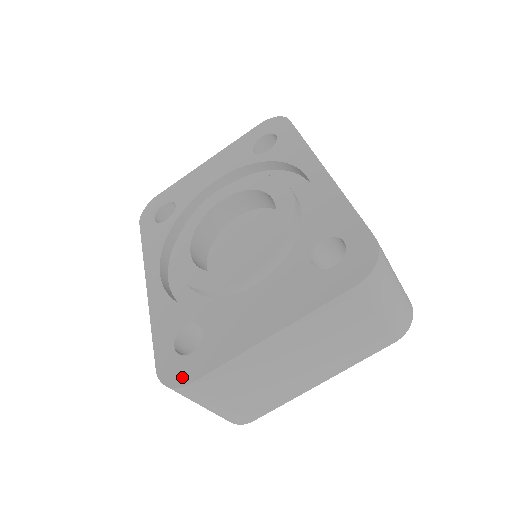
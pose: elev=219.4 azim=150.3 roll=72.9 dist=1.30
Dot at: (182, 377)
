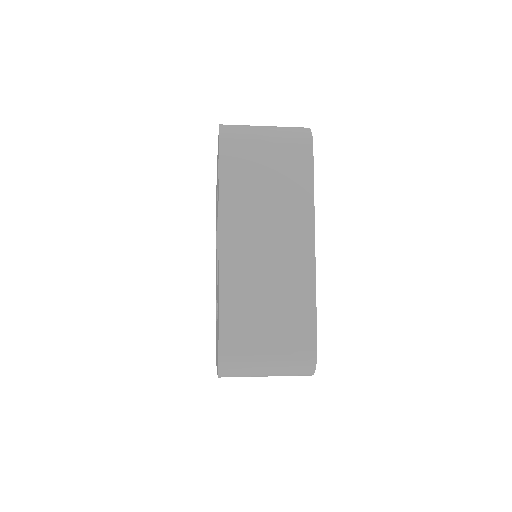
Dot at: occluded
